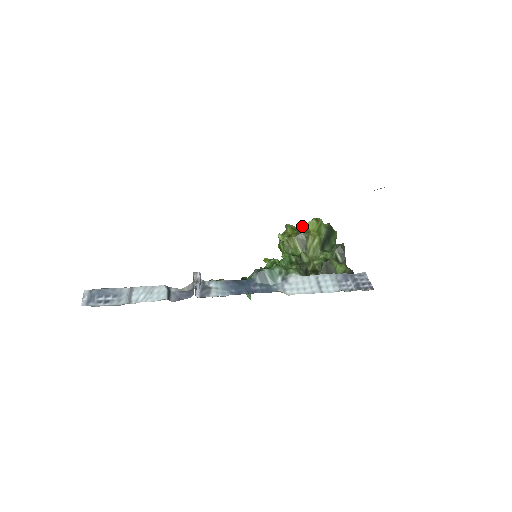
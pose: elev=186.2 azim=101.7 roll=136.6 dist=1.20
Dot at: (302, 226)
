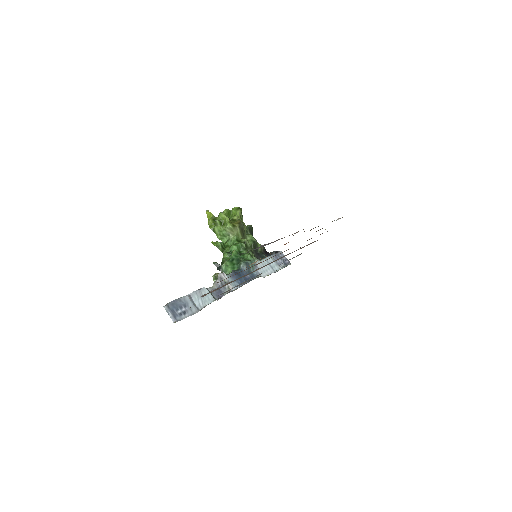
Dot at: (227, 212)
